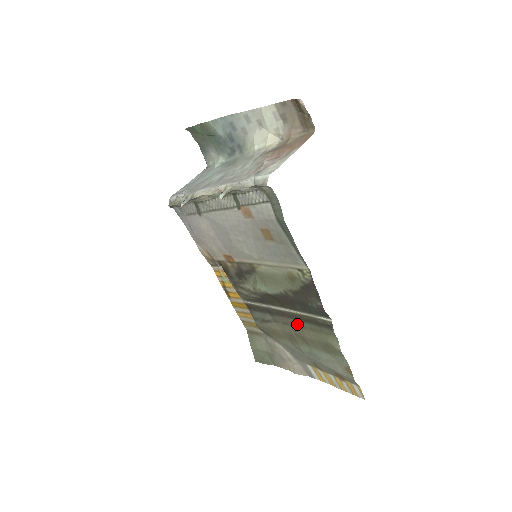
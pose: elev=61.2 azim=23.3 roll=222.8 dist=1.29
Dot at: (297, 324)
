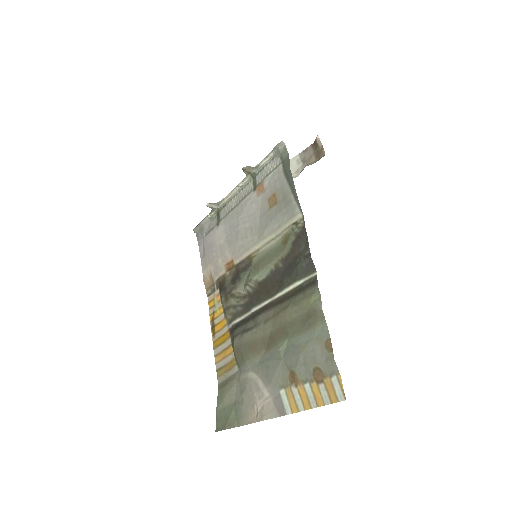
Dot at: (280, 308)
